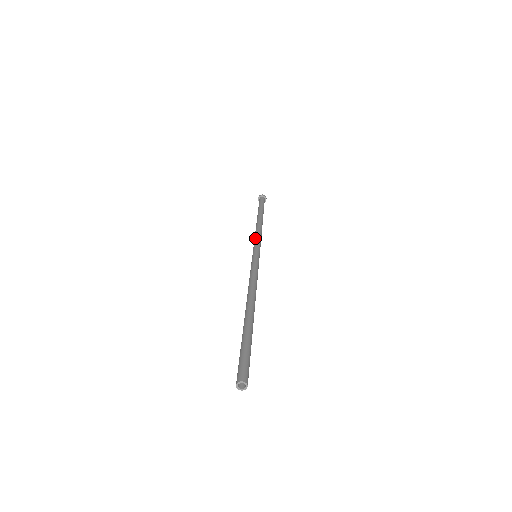
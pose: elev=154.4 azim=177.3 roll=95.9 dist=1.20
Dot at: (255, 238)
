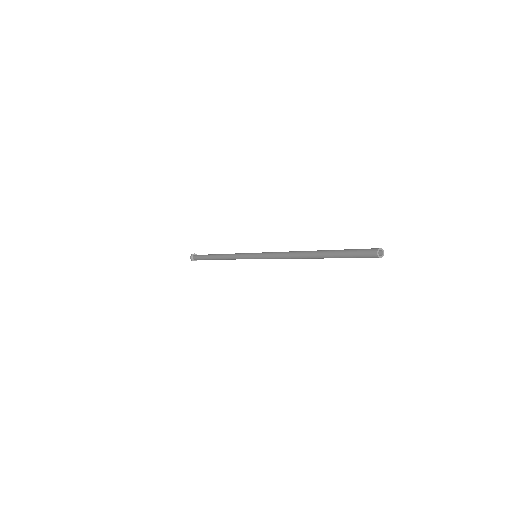
Dot at: (240, 253)
